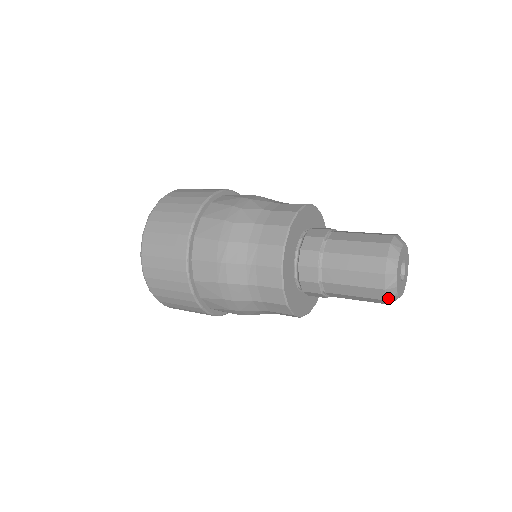
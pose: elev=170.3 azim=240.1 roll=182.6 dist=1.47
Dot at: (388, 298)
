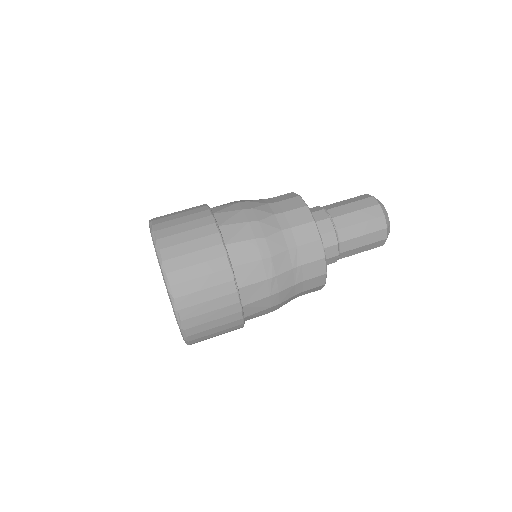
Dot at: (384, 243)
